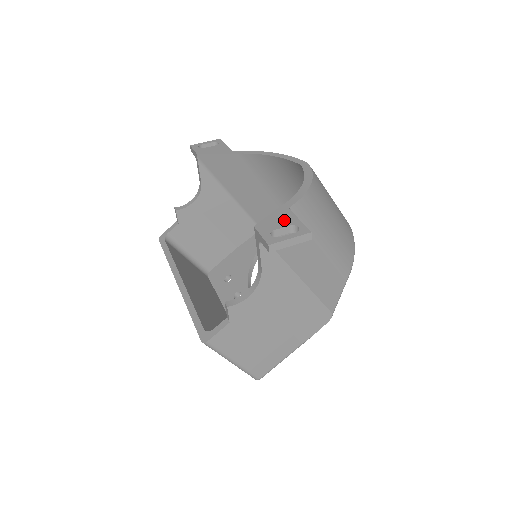
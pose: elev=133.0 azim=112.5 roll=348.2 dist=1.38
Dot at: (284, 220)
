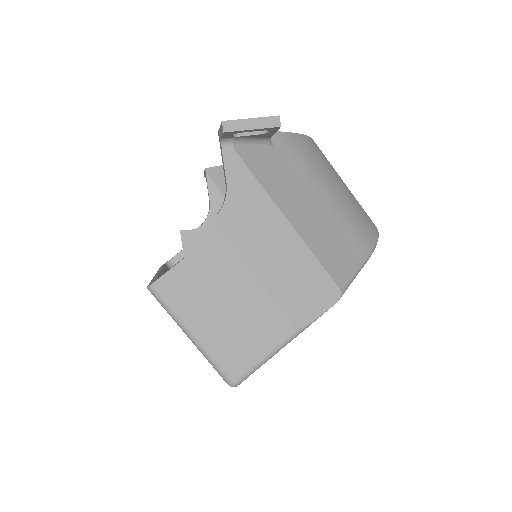
Dot at: occluded
